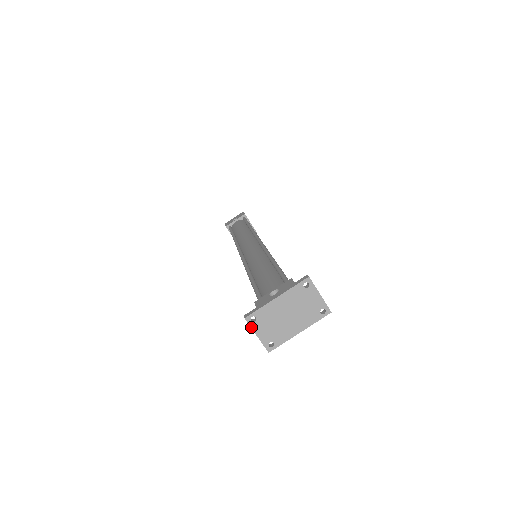
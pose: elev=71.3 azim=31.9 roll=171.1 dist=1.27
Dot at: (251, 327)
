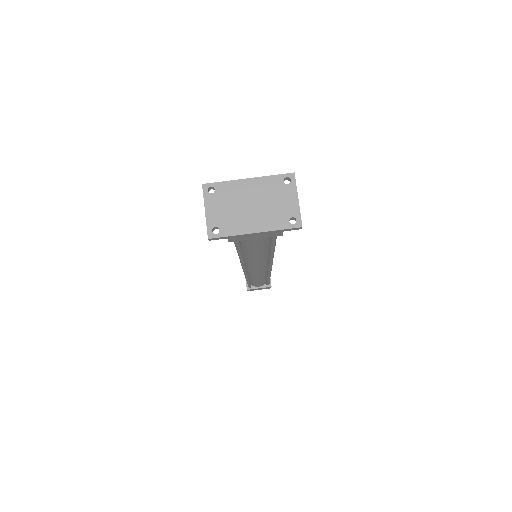
Dot at: (204, 198)
